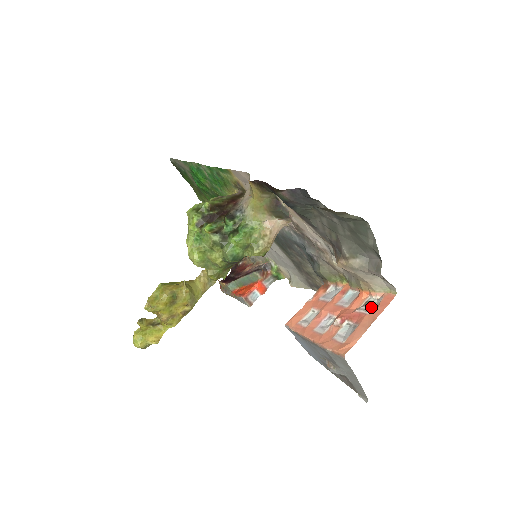
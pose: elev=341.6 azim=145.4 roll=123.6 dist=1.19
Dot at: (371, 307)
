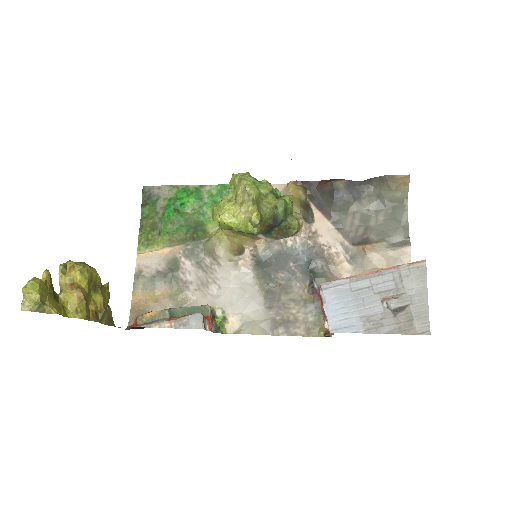
Dot at: occluded
